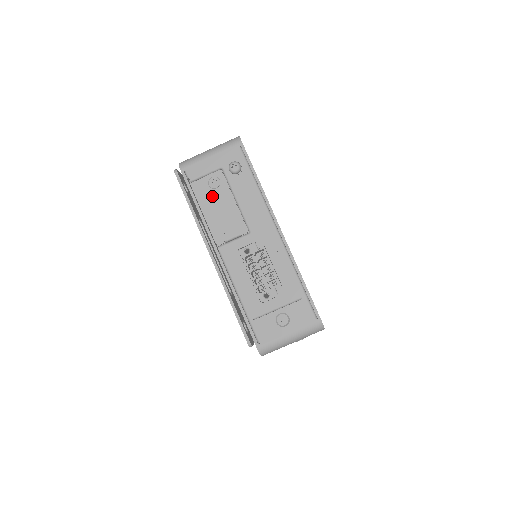
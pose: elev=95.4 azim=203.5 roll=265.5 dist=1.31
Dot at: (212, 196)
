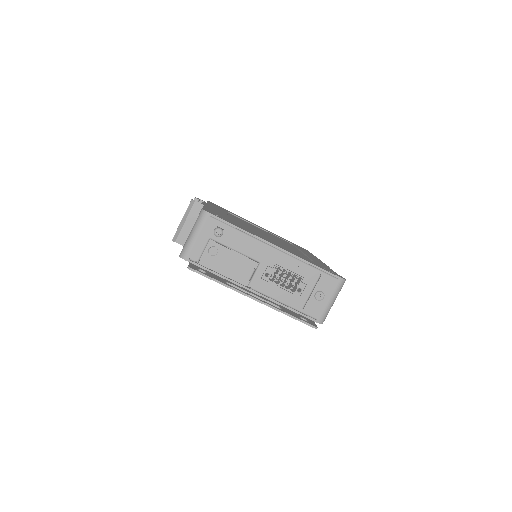
Dot at: (219, 260)
